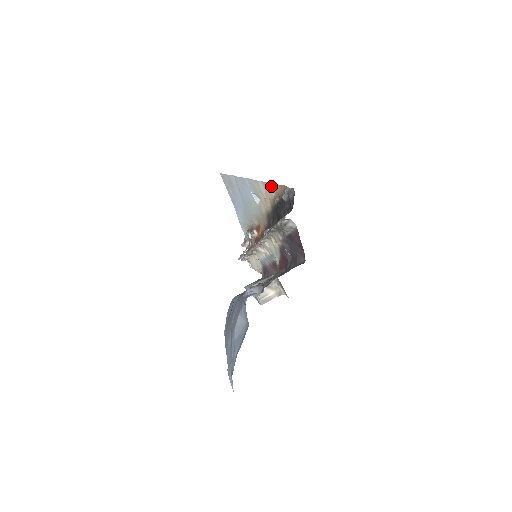
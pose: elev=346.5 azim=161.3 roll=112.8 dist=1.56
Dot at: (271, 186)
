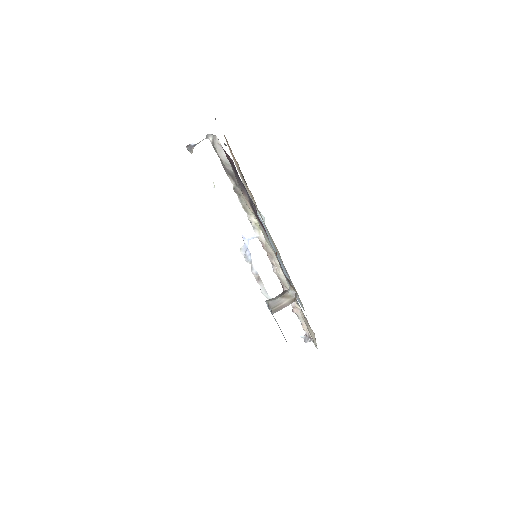
Dot at: (235, 162)
